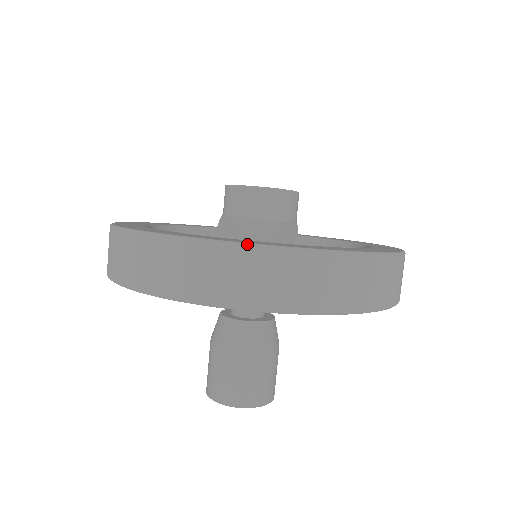
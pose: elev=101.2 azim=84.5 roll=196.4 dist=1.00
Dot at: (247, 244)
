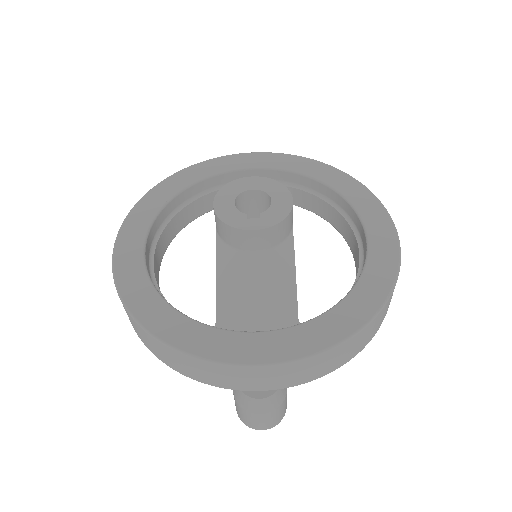
Dot at: (252, 366)
